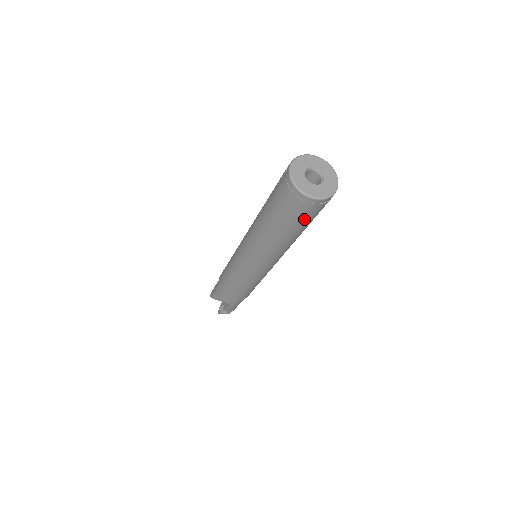
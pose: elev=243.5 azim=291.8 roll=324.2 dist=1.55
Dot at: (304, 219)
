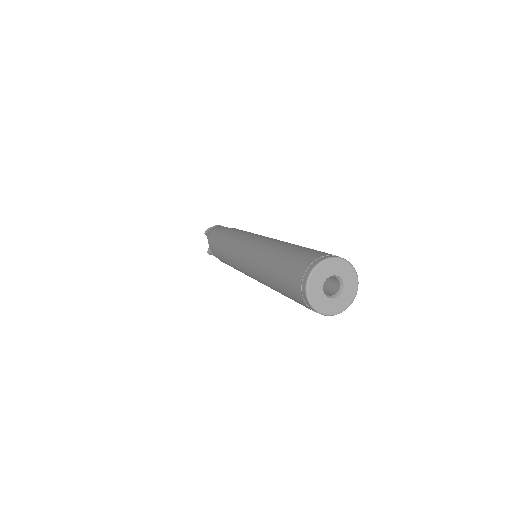
Dot at: occluded
